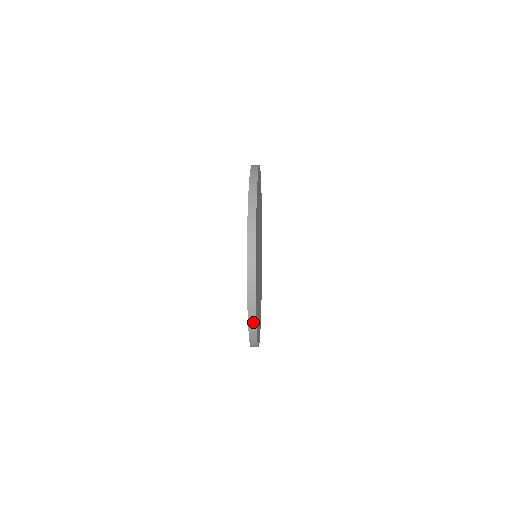
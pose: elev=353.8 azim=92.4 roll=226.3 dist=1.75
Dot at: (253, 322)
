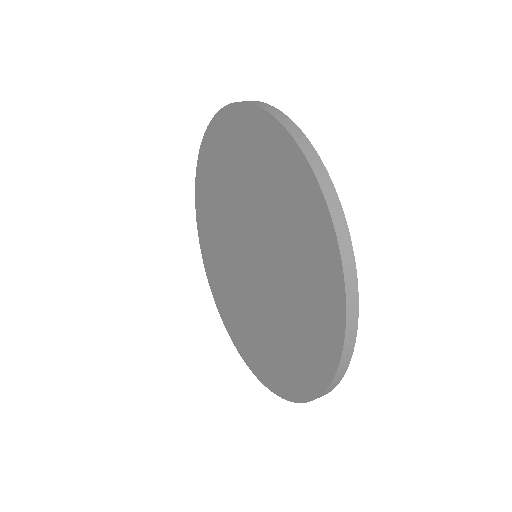
Dot at: (351, 274)
